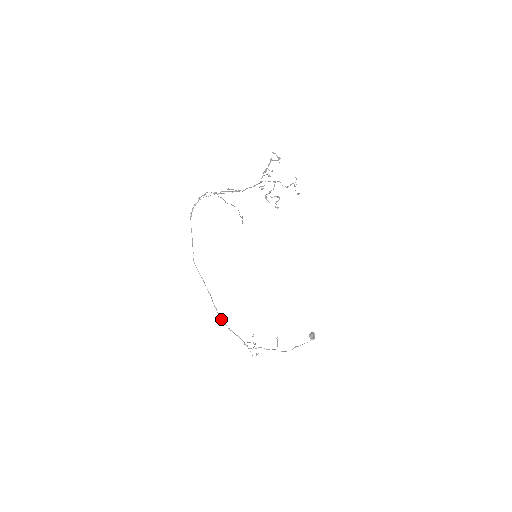
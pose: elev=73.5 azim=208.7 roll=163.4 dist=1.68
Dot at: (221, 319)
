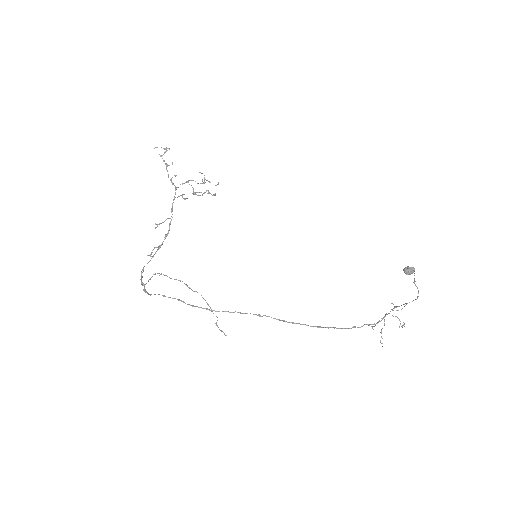
Dot at: occluded
